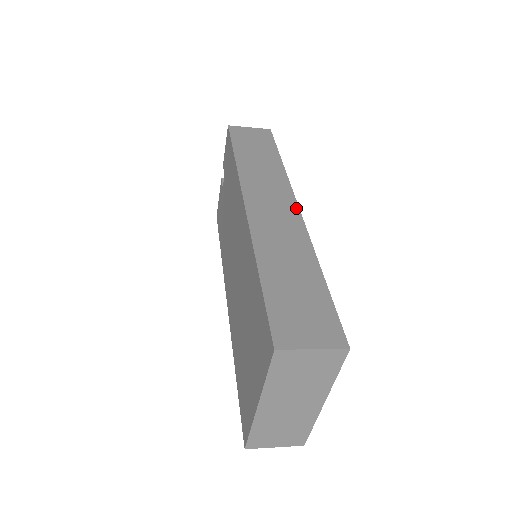
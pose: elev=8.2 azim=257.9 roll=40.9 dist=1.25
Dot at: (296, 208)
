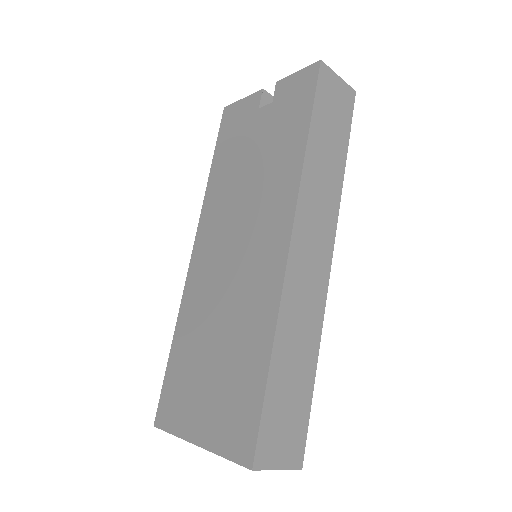
Dot at: (329, 263)
